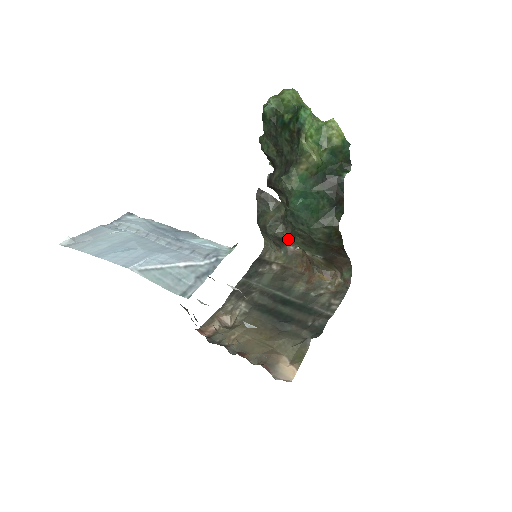
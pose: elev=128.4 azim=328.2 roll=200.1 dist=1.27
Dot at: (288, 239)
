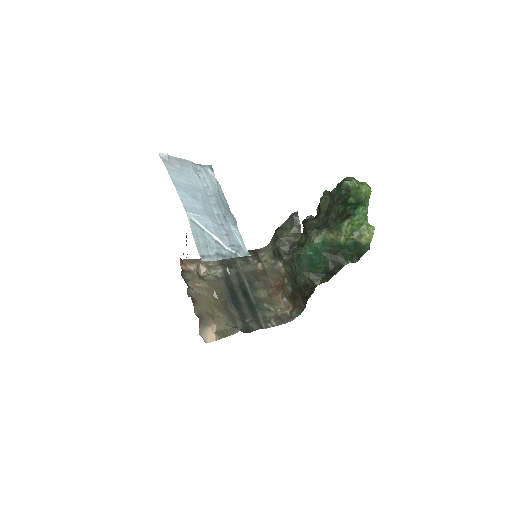
Dot at: (283, 261)
